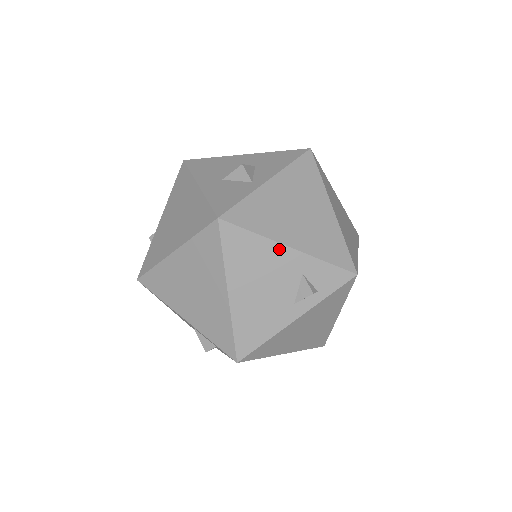
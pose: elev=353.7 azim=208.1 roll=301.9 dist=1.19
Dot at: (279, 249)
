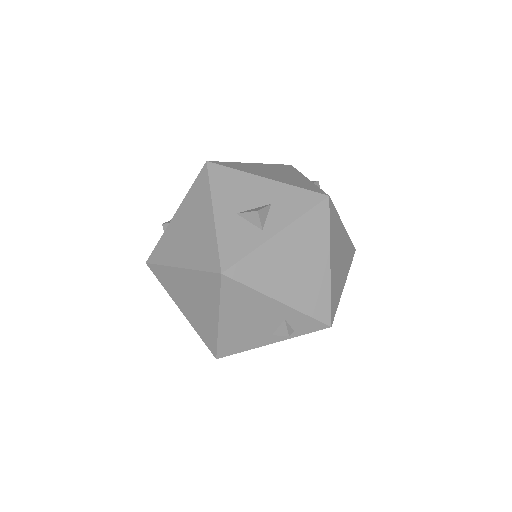
Dot at: (269, 301)
